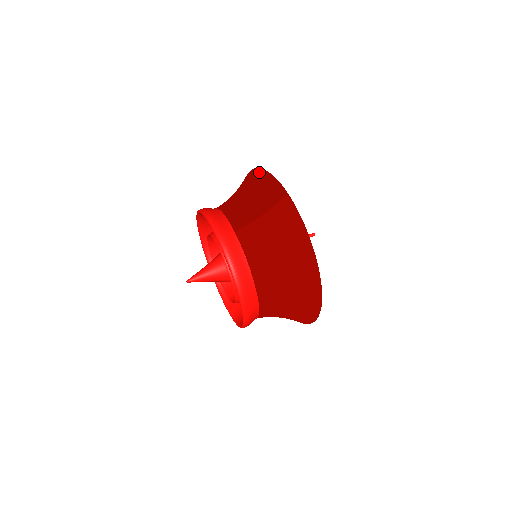
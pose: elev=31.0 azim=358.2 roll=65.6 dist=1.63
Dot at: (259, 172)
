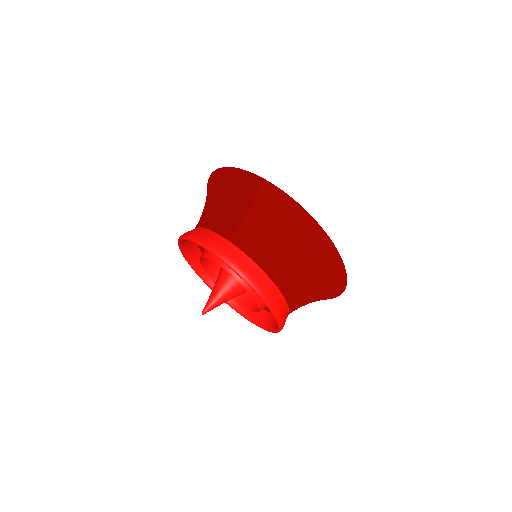
Dot at: (221, 172)
